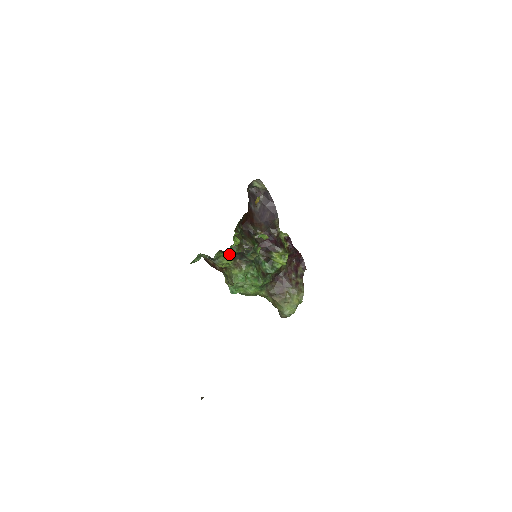
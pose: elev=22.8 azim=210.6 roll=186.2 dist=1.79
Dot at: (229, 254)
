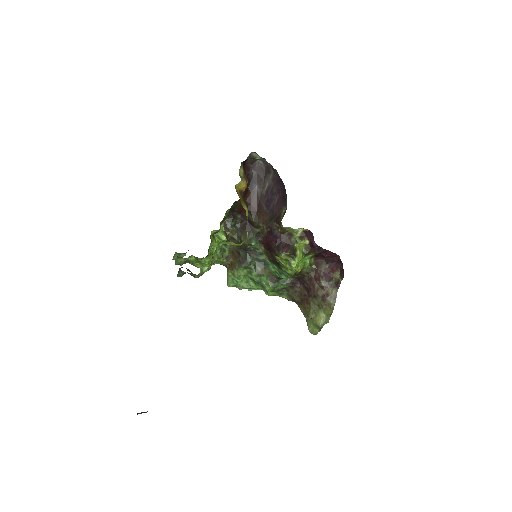
Dot at: occluded
